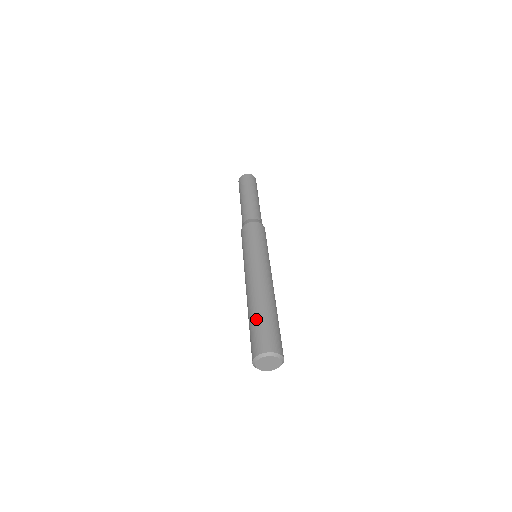
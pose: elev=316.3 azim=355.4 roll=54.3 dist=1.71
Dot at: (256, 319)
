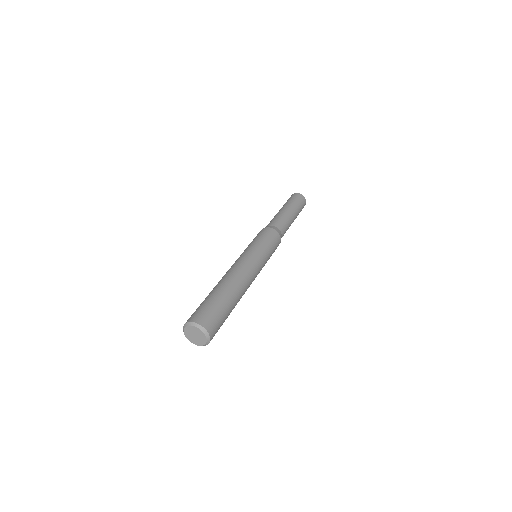
Dot at: occluded
